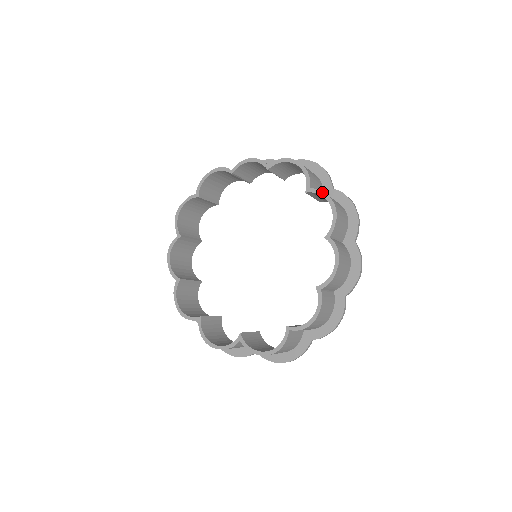
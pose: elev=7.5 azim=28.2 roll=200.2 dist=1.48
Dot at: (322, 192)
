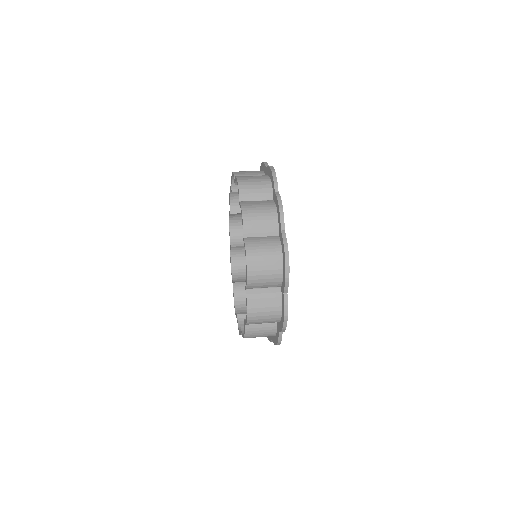
Dot at: (246, 302)
